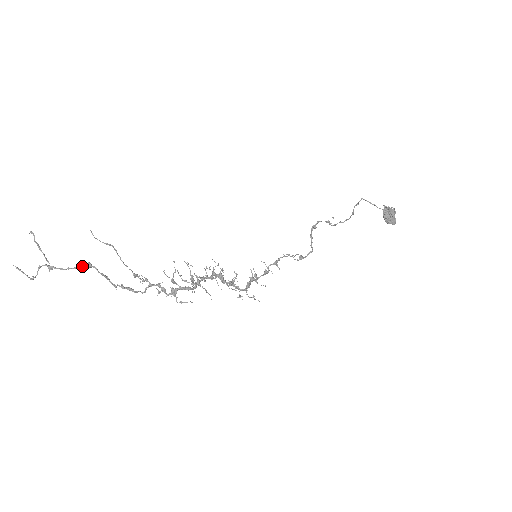
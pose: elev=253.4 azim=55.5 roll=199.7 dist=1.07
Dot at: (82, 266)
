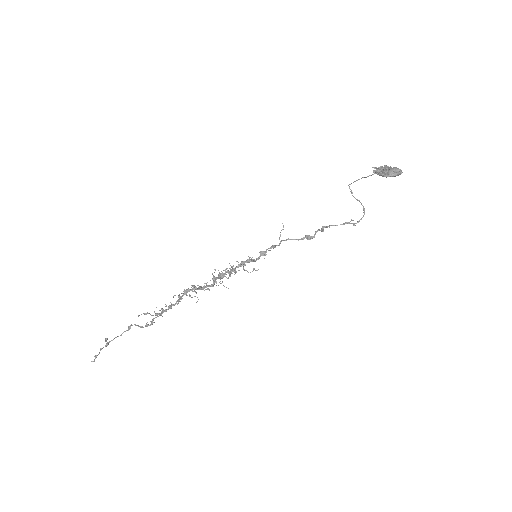
Dot at: (125, 331)
